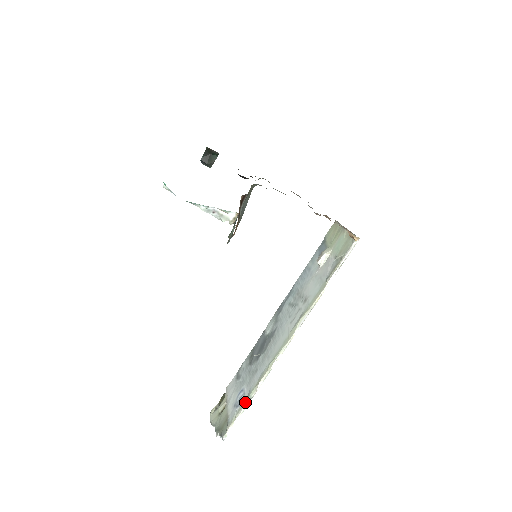
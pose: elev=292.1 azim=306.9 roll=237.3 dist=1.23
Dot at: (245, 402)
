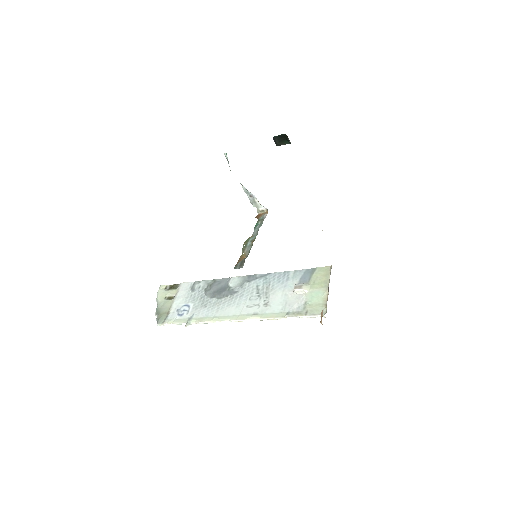
Dot at: (185, 321)
